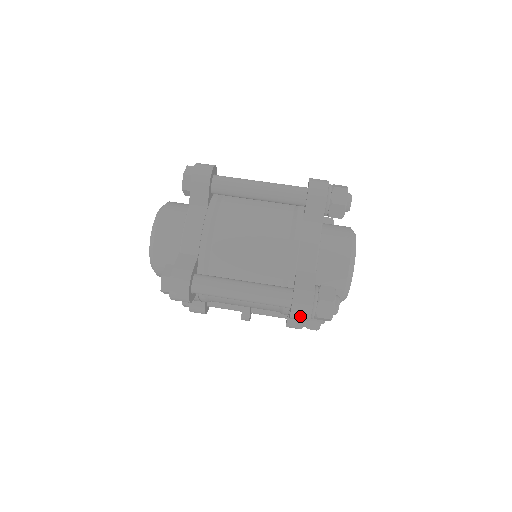
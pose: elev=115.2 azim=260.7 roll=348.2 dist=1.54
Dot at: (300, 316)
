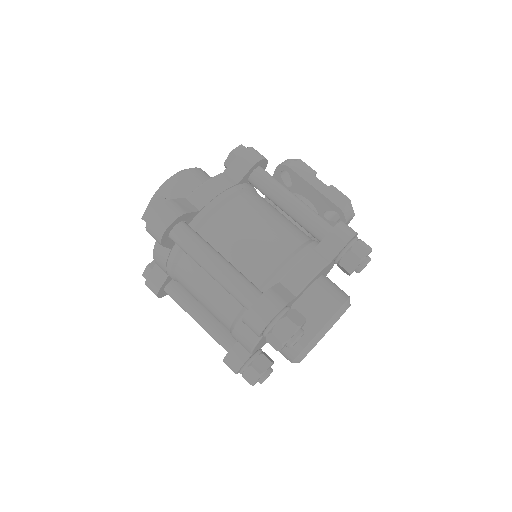
Dot at: occluded
